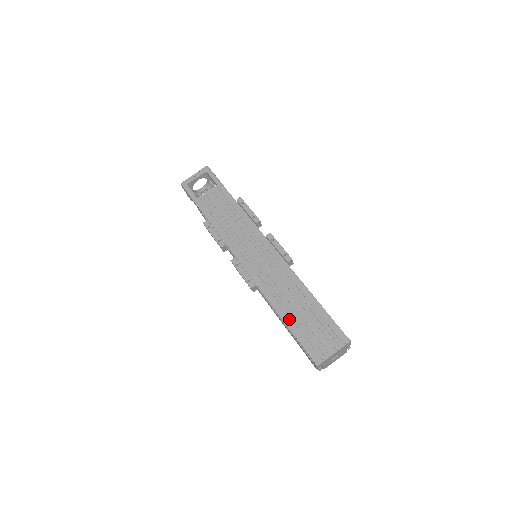
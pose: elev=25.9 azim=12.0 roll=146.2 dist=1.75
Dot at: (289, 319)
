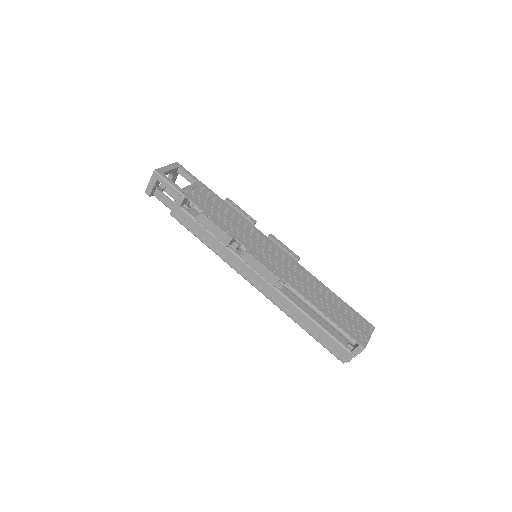
Dot at: (324, 309)
